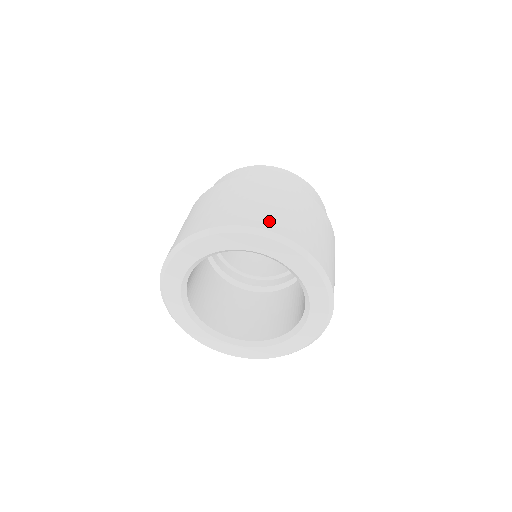
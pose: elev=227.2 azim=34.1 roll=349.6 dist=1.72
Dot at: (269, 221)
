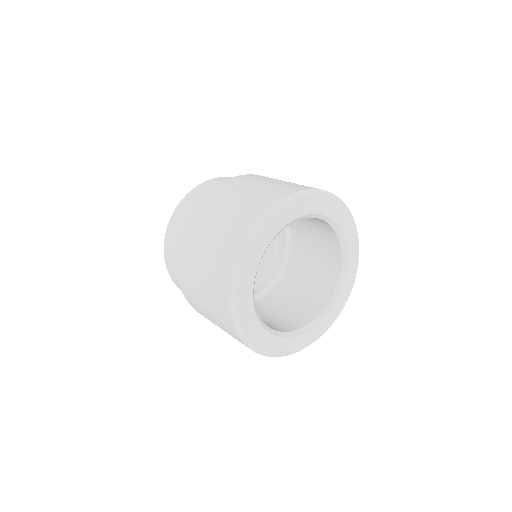
Dot at: (264, 201)
